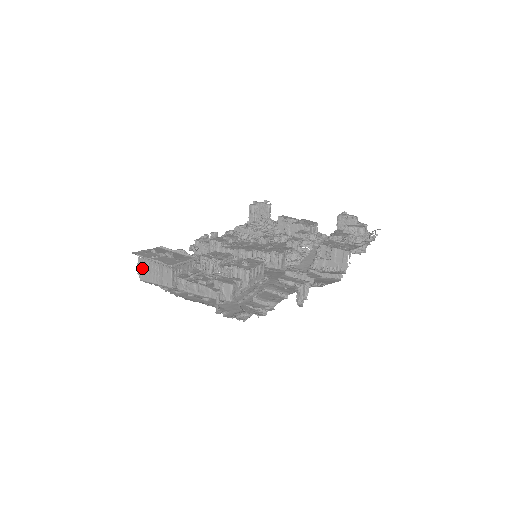
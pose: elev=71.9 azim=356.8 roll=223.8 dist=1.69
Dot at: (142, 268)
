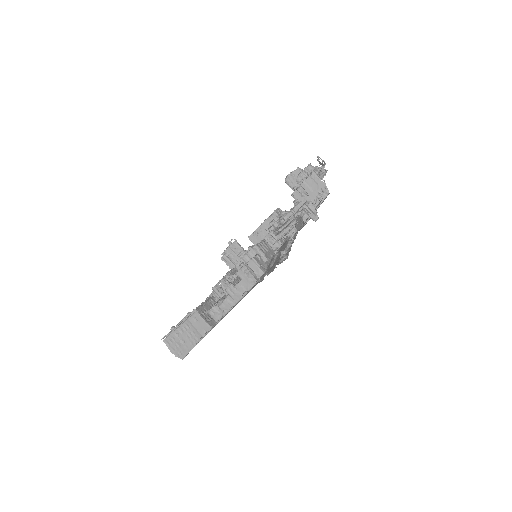
Dot at: (175, 346)
